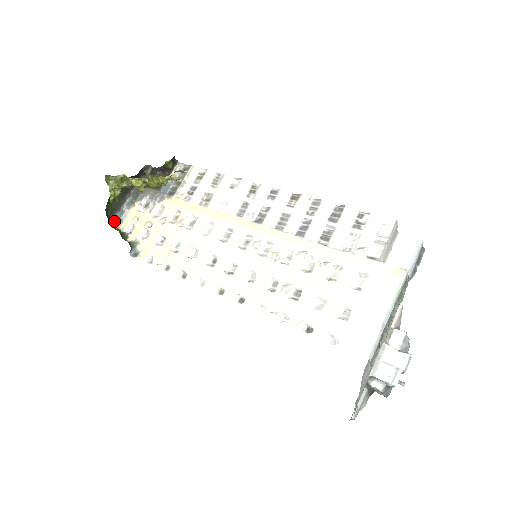
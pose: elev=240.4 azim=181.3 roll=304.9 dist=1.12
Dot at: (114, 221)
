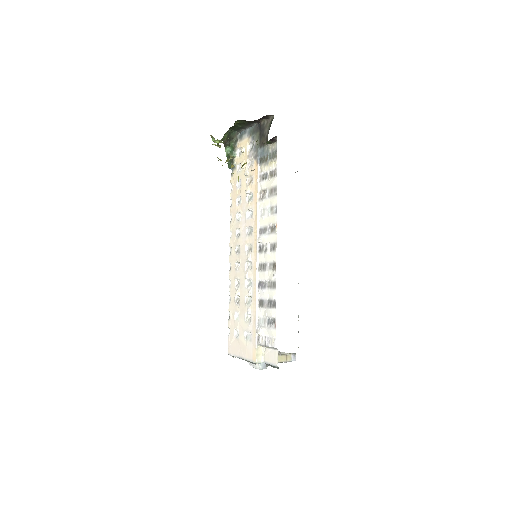
Dot at: (240, 132)
